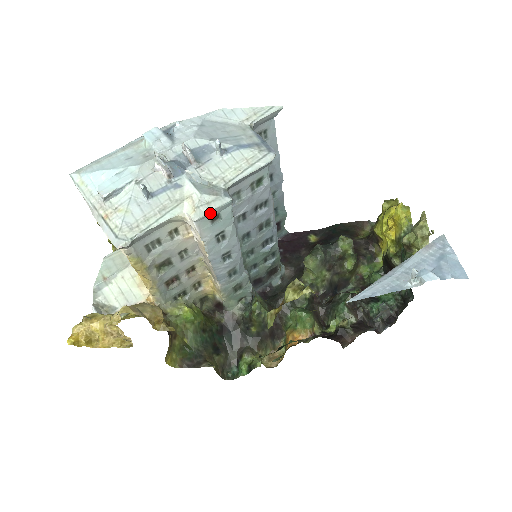
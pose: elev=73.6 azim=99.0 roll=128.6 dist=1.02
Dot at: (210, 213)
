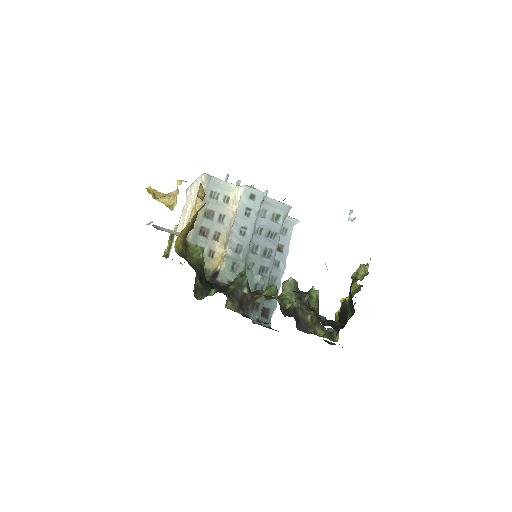
Dot at: (252, 190)
